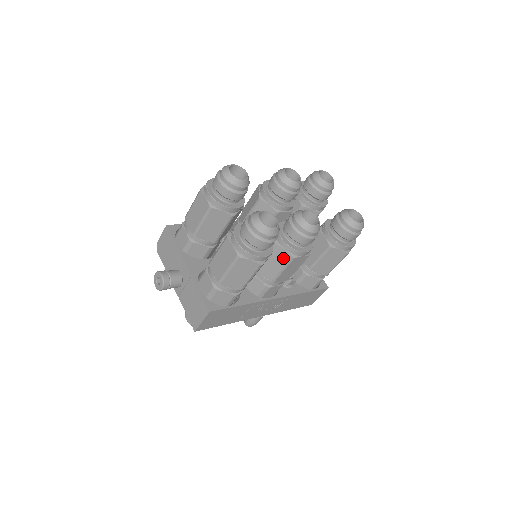
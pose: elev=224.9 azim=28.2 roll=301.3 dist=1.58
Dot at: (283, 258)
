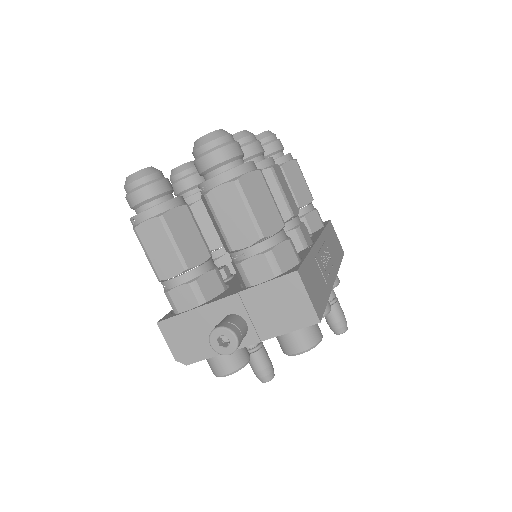
Dot at: (267, 181)
